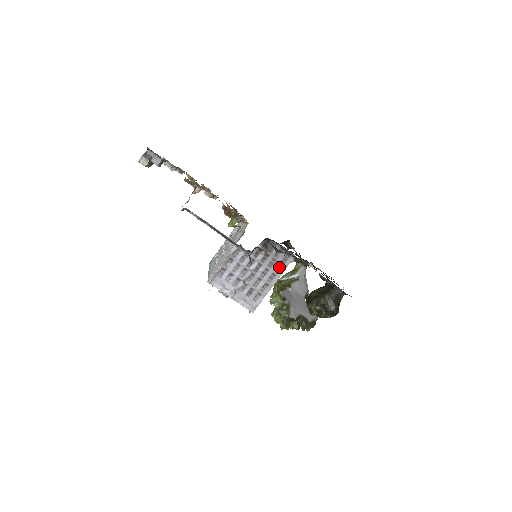
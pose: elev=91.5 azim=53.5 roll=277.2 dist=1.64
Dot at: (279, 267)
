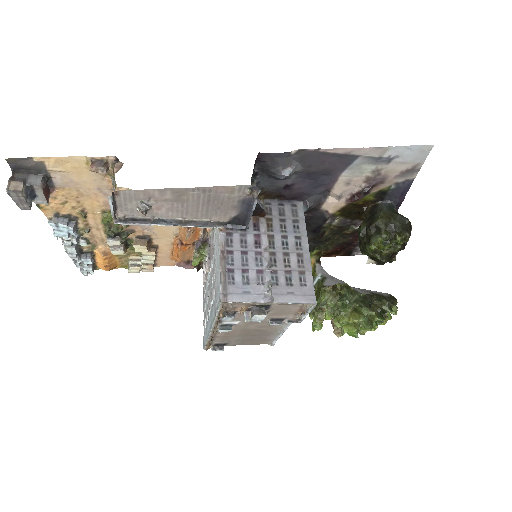
Dot at: (296, 226)
